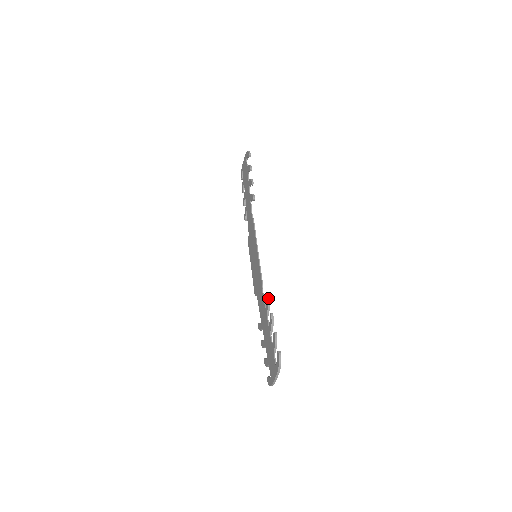
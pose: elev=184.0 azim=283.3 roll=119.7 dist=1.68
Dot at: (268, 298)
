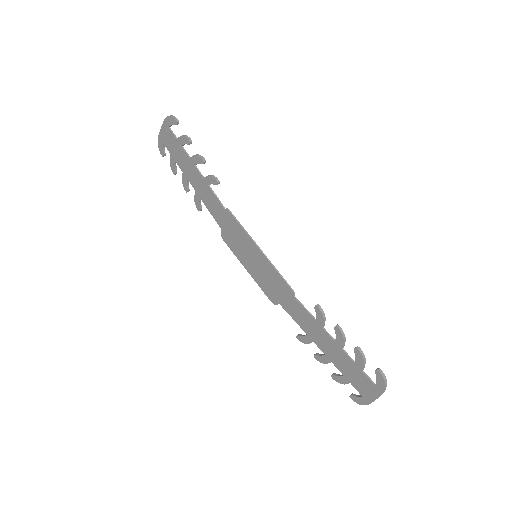
Dot at: (319, 308)
